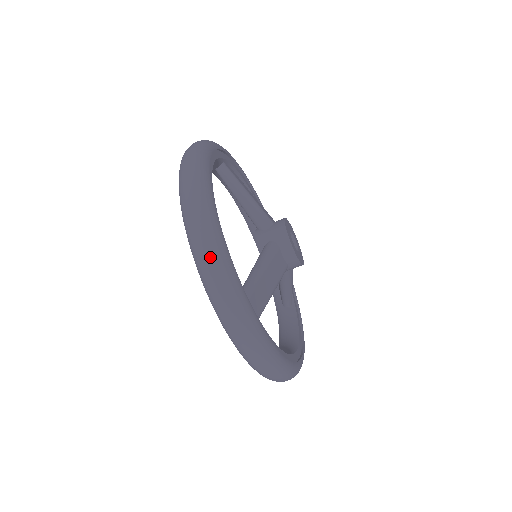
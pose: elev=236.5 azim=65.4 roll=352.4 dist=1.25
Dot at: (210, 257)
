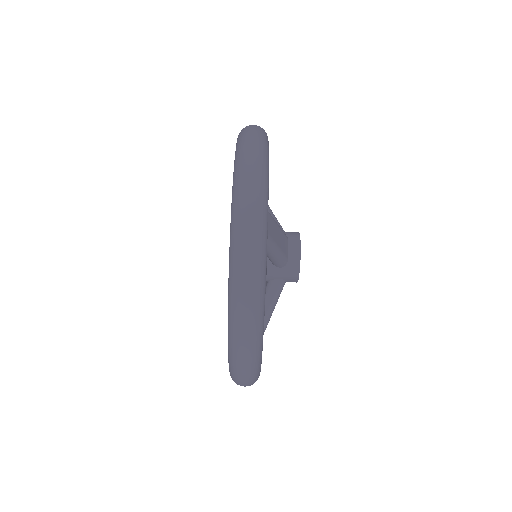
Dot at: (256, 142)
